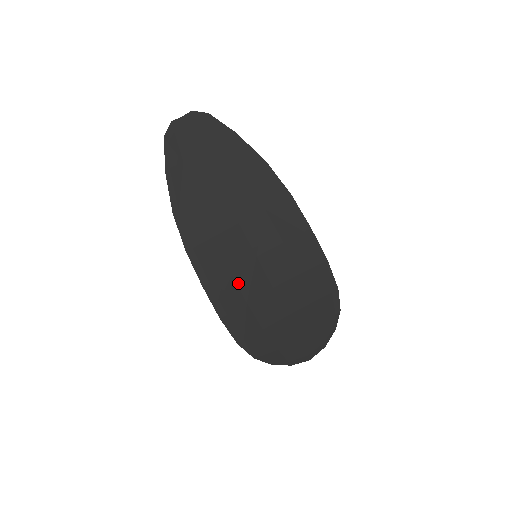
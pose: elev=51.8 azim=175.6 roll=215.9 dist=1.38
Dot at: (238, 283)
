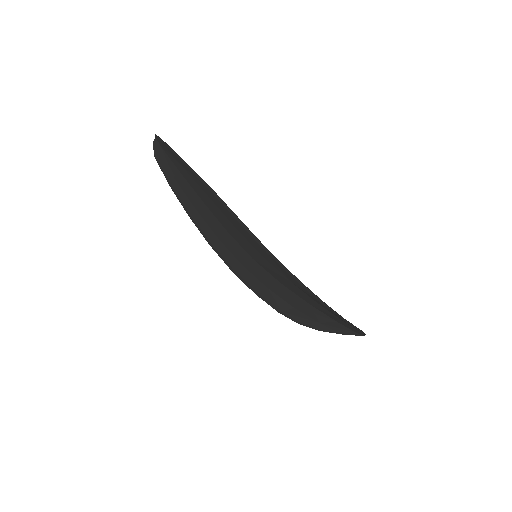
Dot at: (253, 274)
